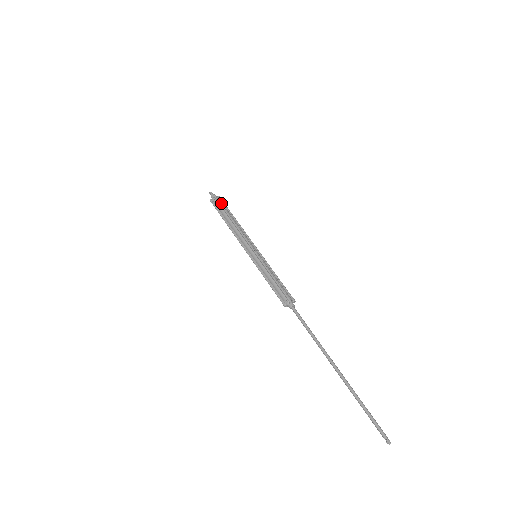
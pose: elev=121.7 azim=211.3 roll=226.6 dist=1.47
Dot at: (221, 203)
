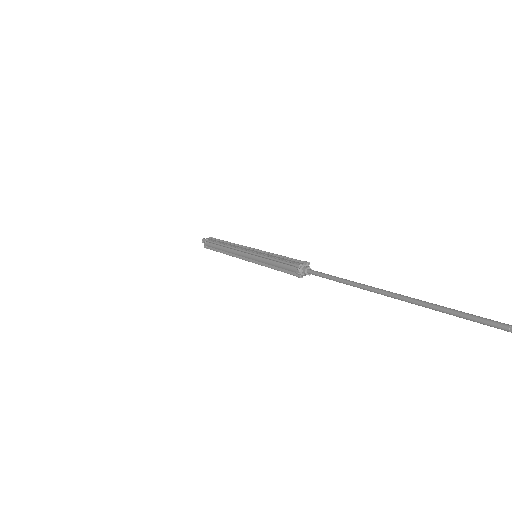
Dot at: occluded
